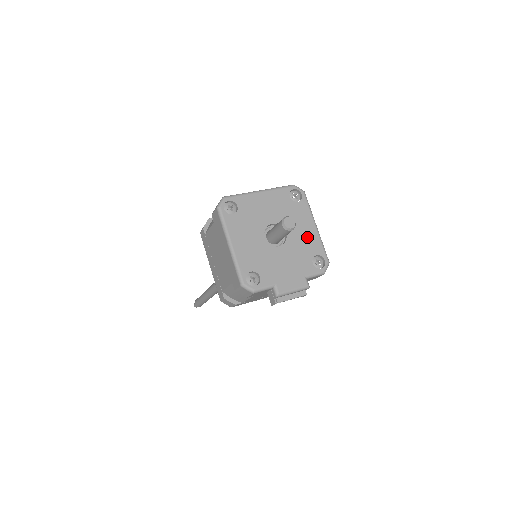
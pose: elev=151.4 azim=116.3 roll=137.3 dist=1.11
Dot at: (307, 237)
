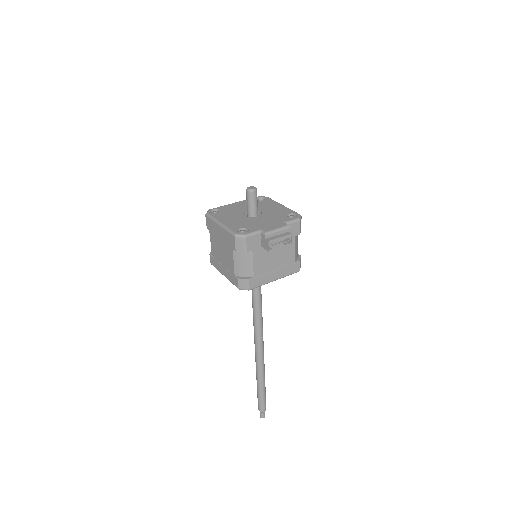
Dot at: (277, 210)
